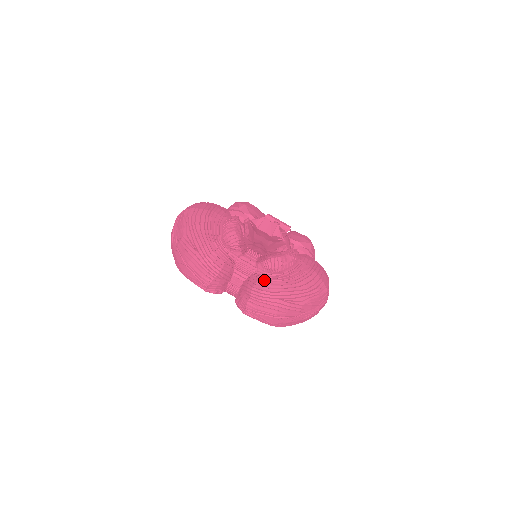
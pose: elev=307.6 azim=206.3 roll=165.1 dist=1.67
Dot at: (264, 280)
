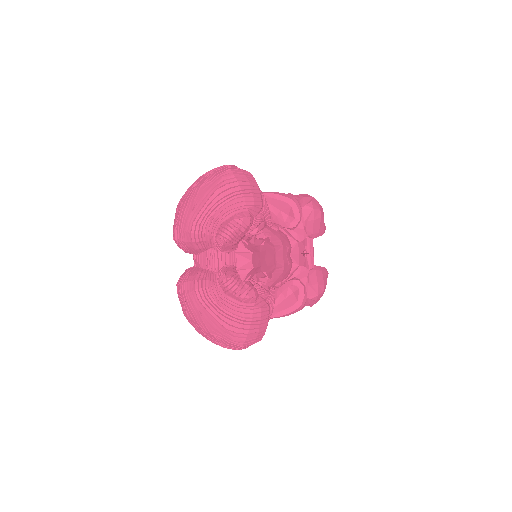
Dot at: (206, 286)
